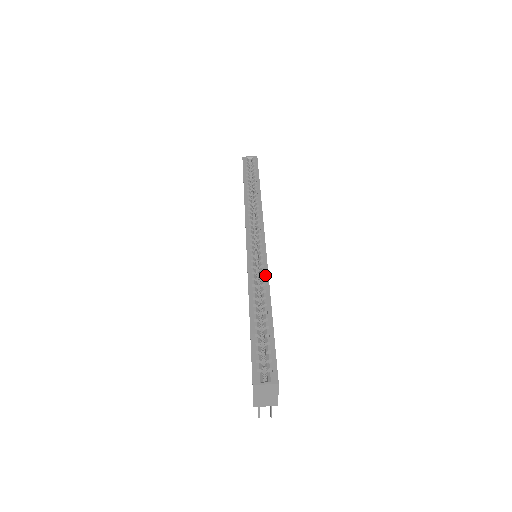
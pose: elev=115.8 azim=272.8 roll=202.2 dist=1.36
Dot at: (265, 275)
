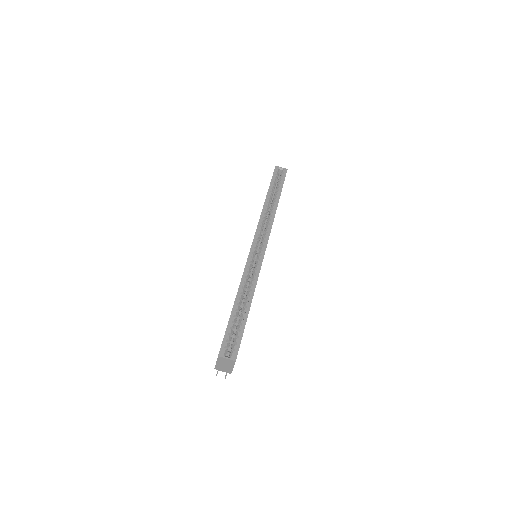
Dot at: (256, 277)
